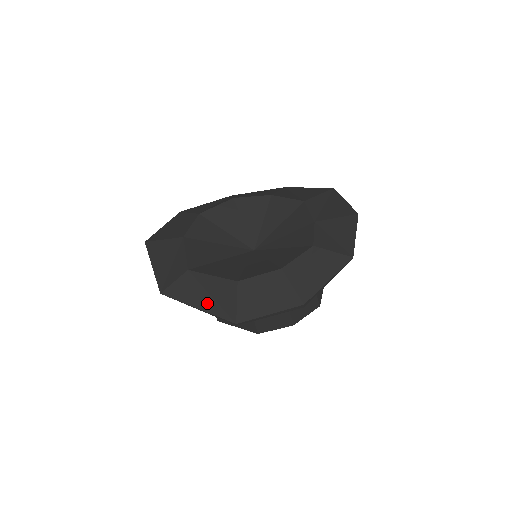
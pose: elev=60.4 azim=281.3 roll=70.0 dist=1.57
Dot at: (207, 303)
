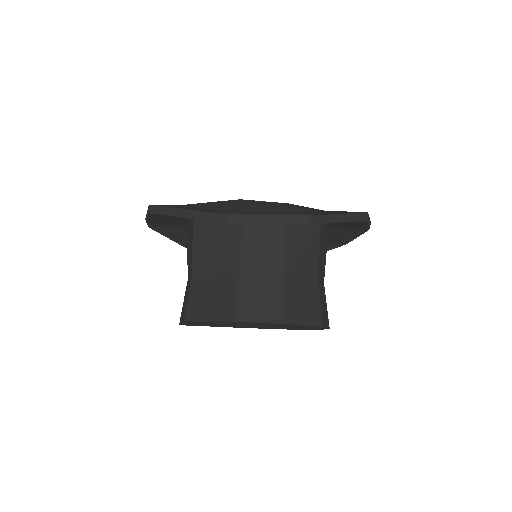
Dot at: (199, 209)
